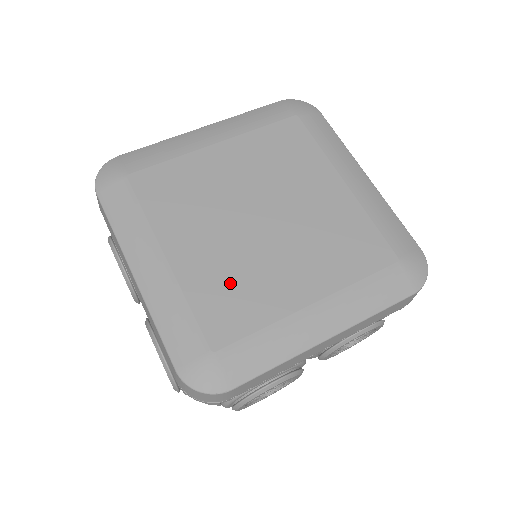
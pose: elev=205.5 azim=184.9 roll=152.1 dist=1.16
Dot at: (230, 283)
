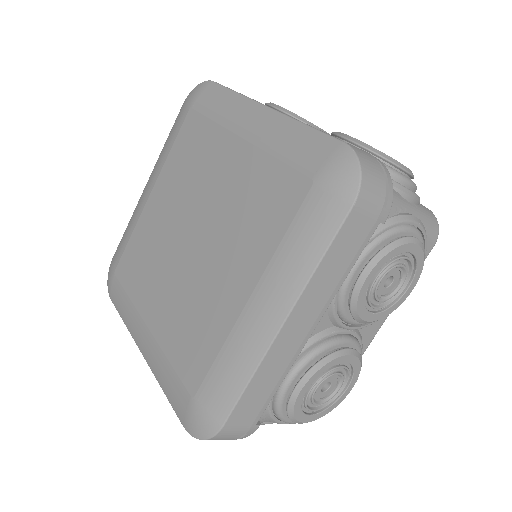
Dot at: (187, 321)
